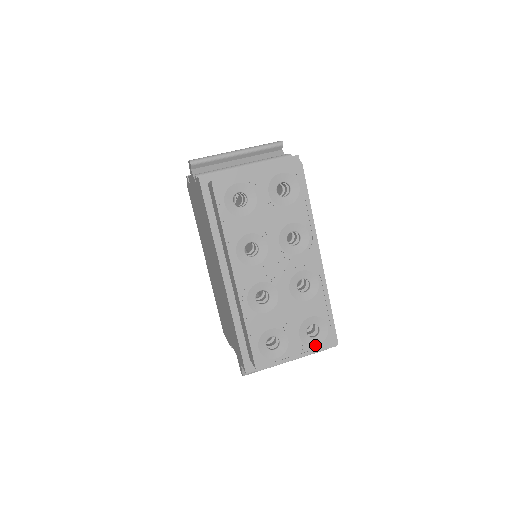
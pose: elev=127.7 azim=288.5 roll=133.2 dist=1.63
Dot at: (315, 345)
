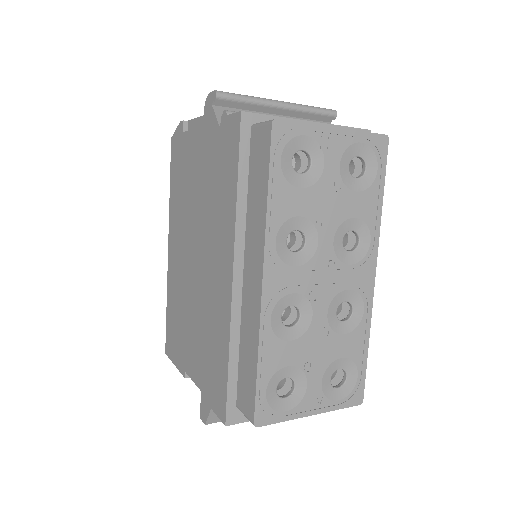
Dot at: (336, 399)
